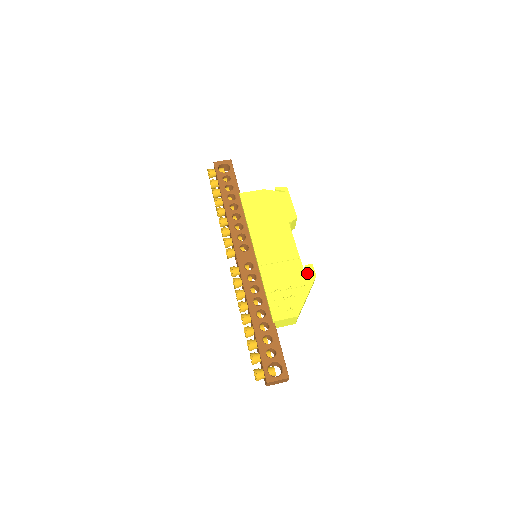
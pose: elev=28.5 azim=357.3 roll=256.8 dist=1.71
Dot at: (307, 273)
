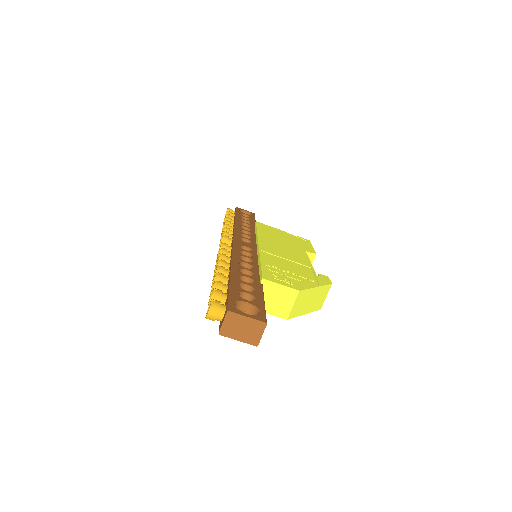
Dot at: (320, 277)
